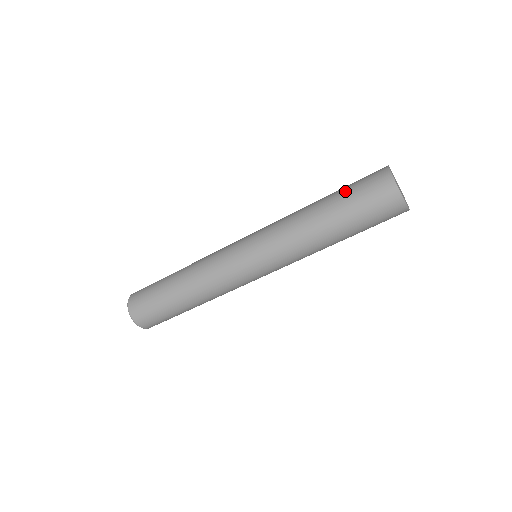
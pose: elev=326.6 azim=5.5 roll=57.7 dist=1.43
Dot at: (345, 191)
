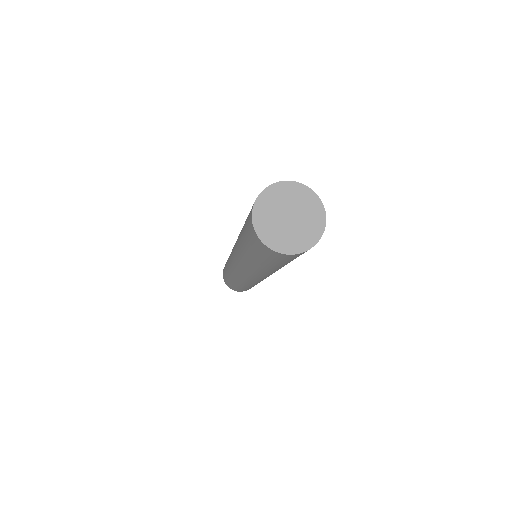
Dot at: occluded
